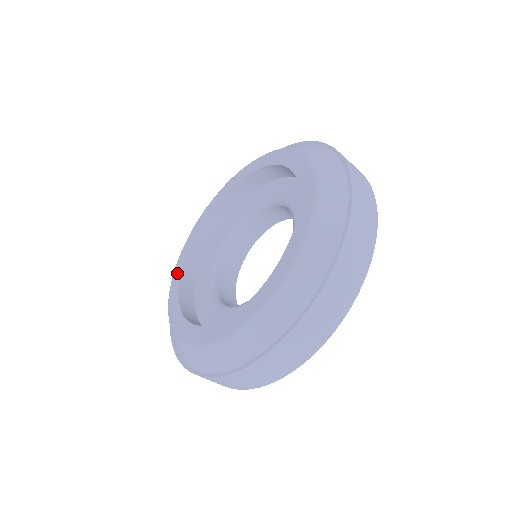
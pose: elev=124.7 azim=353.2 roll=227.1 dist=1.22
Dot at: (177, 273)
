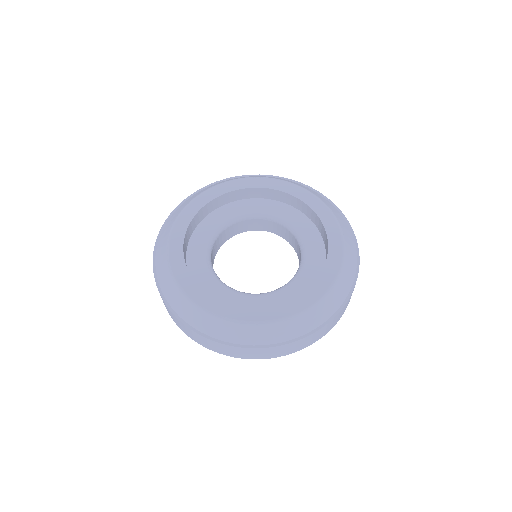
Dot at: (202, 200)
